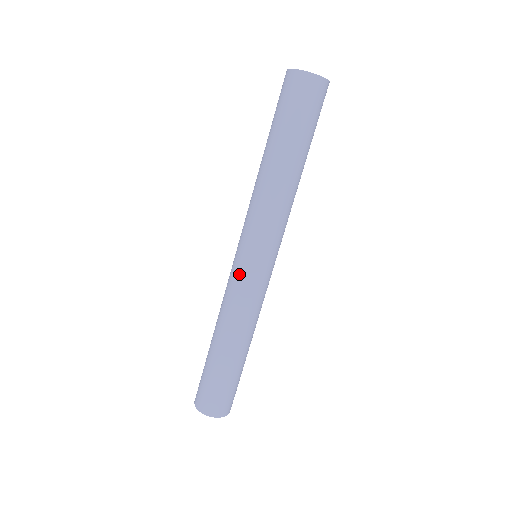
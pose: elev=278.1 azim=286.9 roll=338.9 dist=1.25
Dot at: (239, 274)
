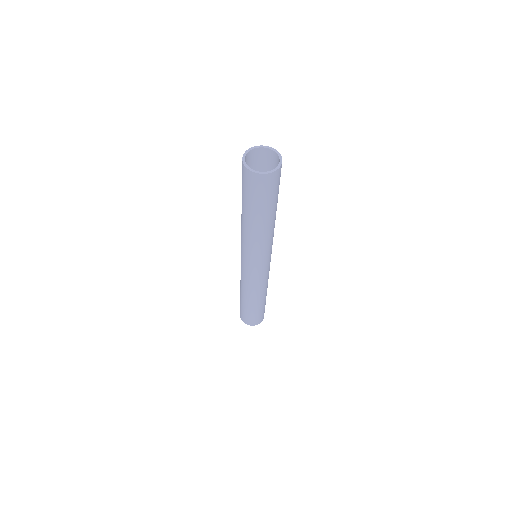
Dot at: (245, 272)
